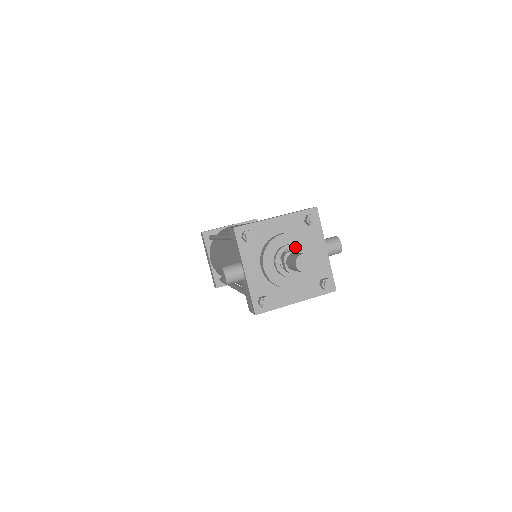
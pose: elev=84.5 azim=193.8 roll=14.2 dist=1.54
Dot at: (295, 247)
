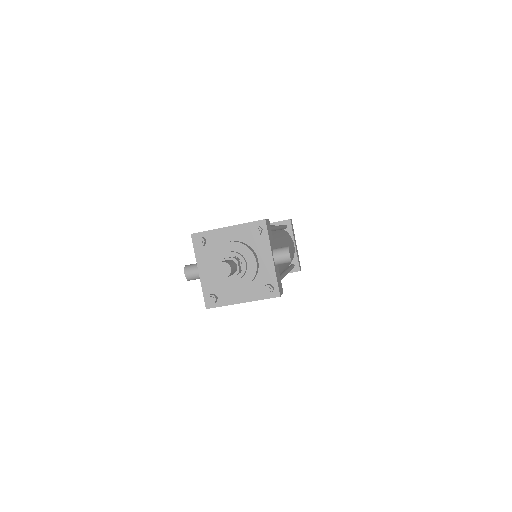
Dot at: (235, 254)
